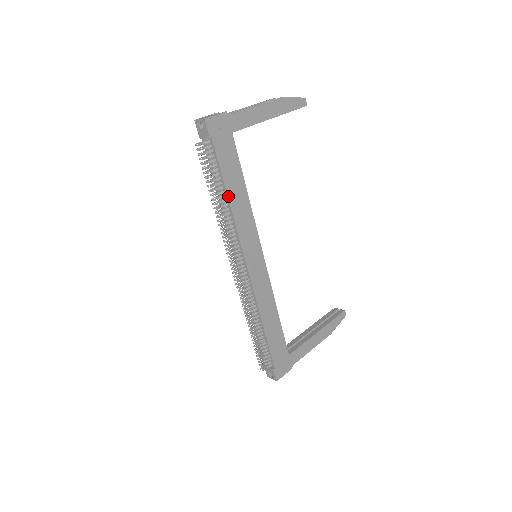
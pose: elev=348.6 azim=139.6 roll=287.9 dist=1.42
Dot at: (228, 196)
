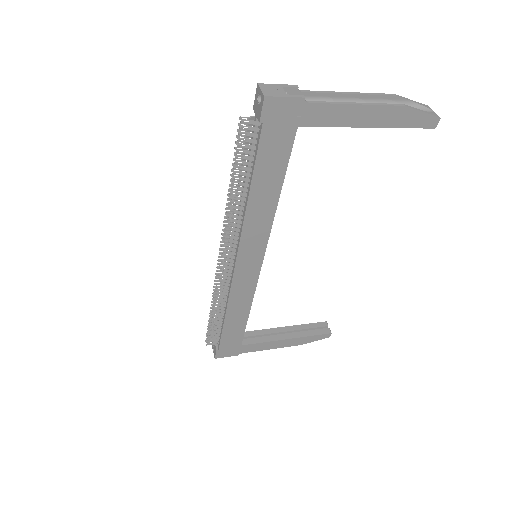
Dot at: (250, 194)
